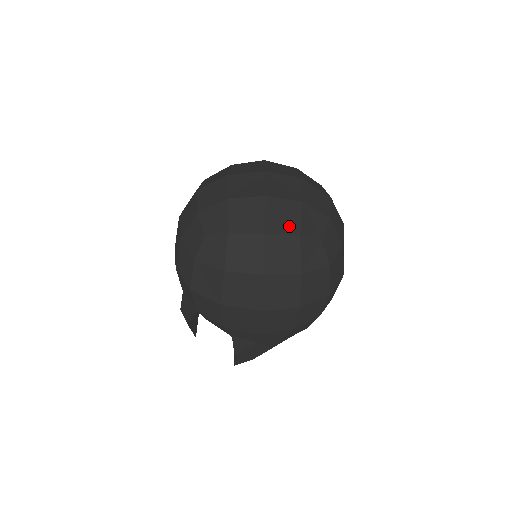
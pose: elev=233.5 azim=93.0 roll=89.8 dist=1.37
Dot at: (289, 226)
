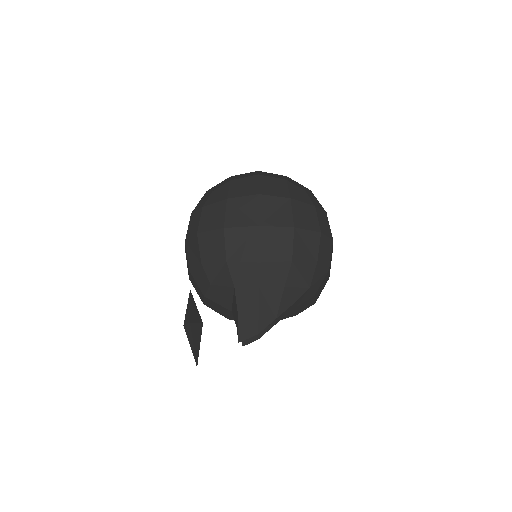
Dot at: (277, 177)
